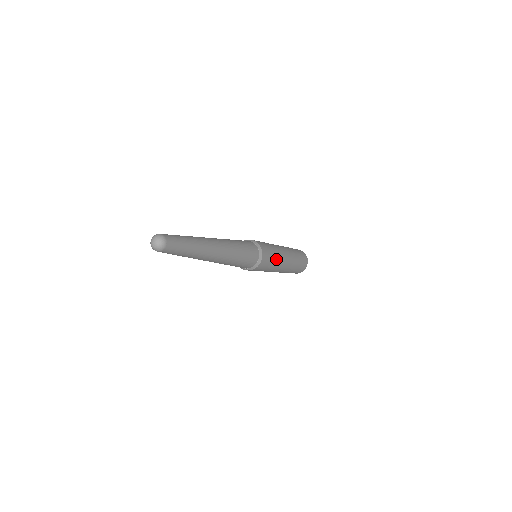
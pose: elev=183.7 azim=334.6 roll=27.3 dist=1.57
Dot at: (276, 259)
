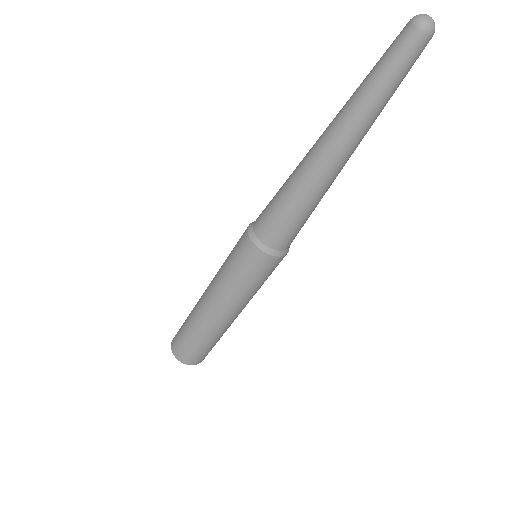
Dot at: occluded
